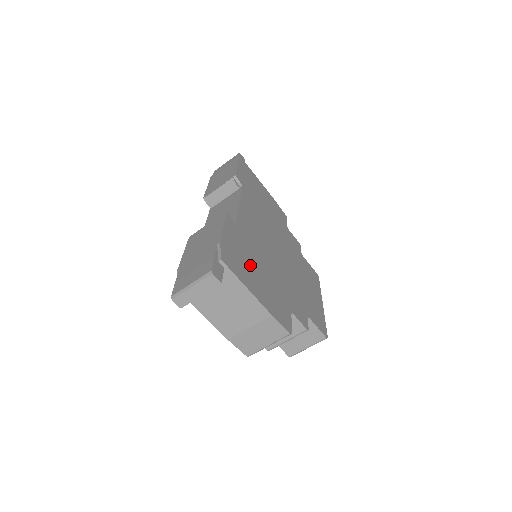
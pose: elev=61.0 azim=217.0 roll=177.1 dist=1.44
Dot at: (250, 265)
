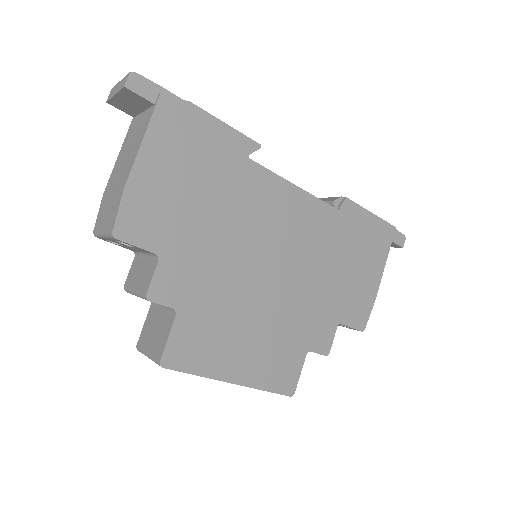
Dot at: (192, 167)
